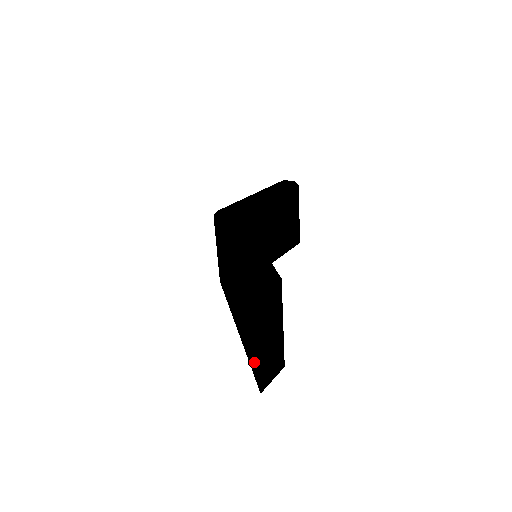
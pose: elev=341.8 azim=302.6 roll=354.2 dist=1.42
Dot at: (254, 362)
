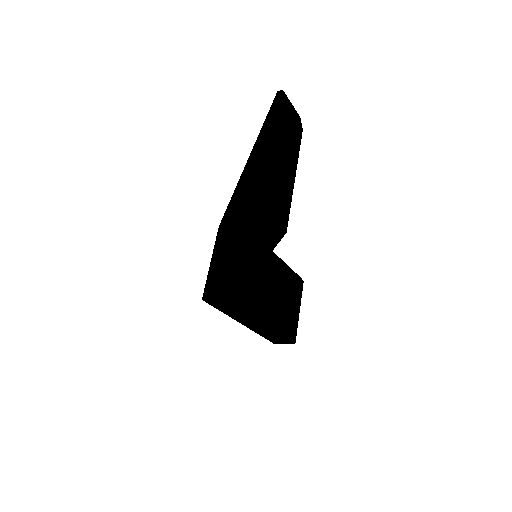
Dot at: (253, 189)
